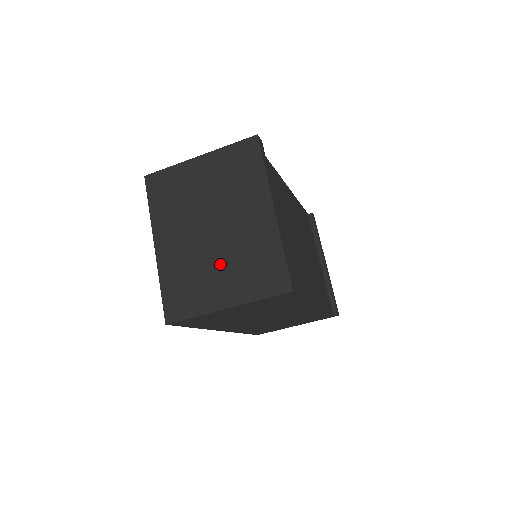
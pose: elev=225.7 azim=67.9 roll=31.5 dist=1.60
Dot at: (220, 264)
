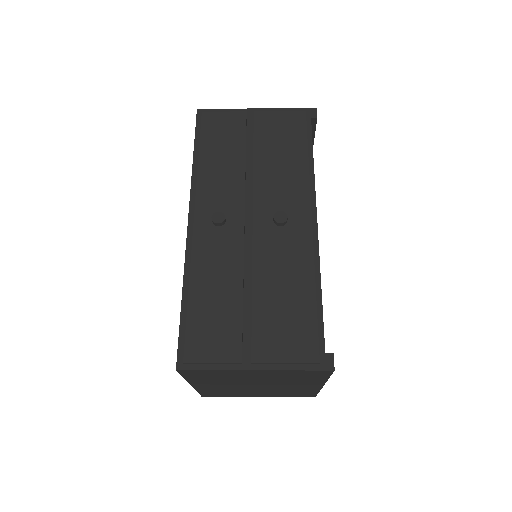
Dot at: (259, 392)
